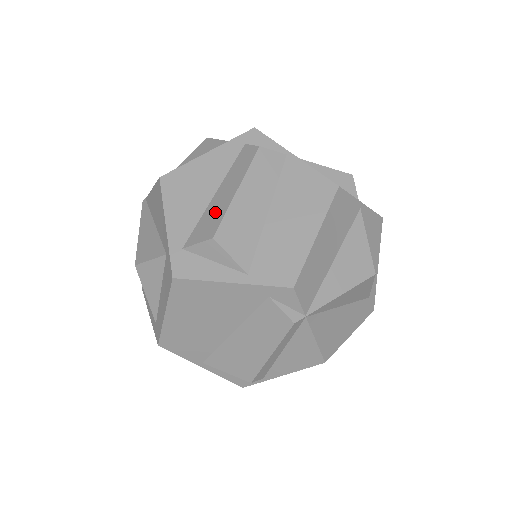
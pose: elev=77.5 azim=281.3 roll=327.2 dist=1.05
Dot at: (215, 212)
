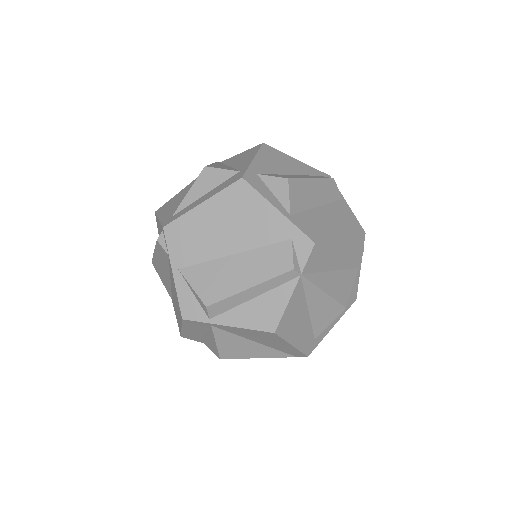
Dot at: (291, 176)
